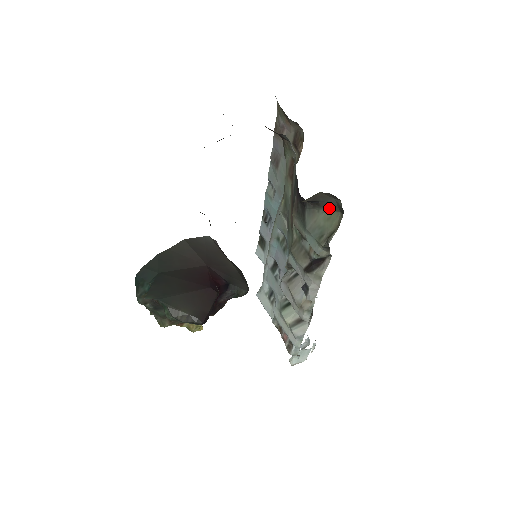
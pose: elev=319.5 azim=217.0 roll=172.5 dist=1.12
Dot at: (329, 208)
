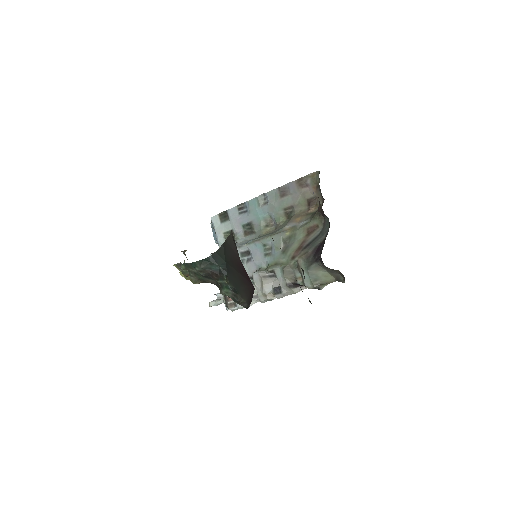
Dot at: (330, 273)
